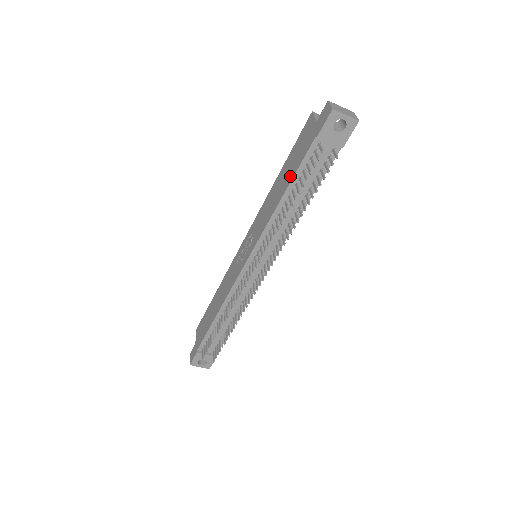
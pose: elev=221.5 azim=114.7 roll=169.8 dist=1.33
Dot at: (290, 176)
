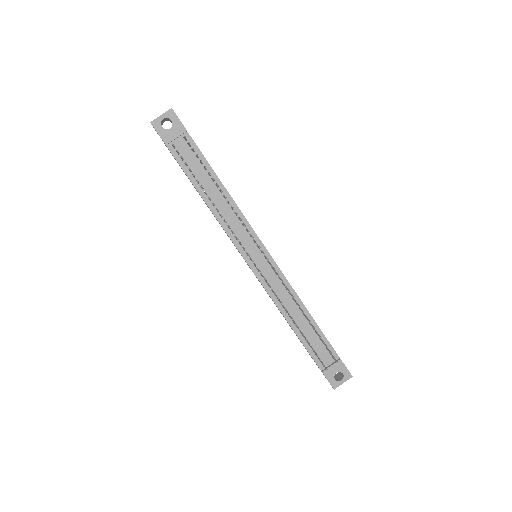
Dot at: occluded
